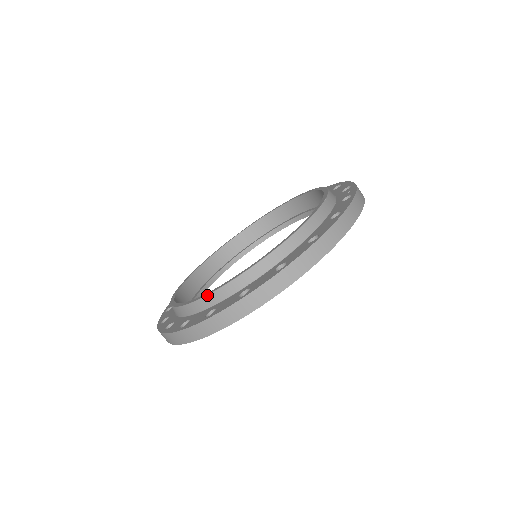
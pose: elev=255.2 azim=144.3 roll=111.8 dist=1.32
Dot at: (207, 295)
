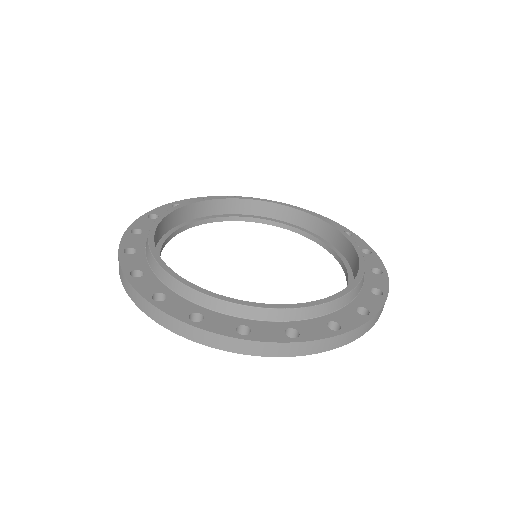
Dot at: (243, 305)
